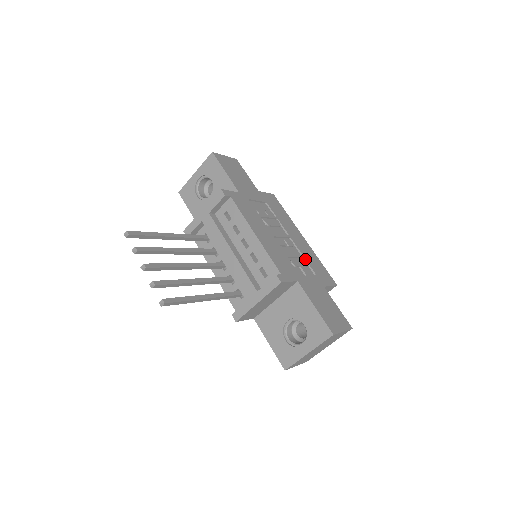
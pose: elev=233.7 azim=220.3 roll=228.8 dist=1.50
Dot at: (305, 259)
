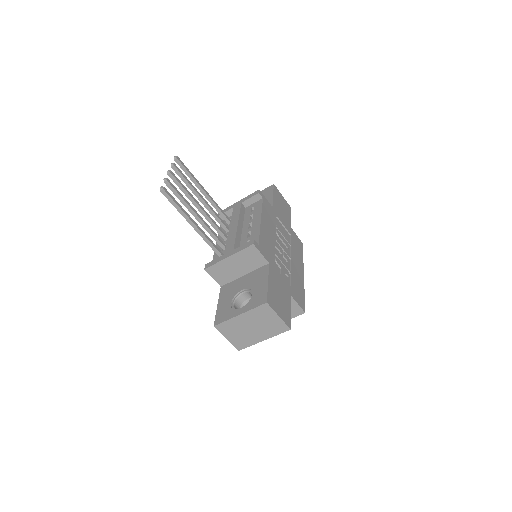
Dot at: (291, 274)
